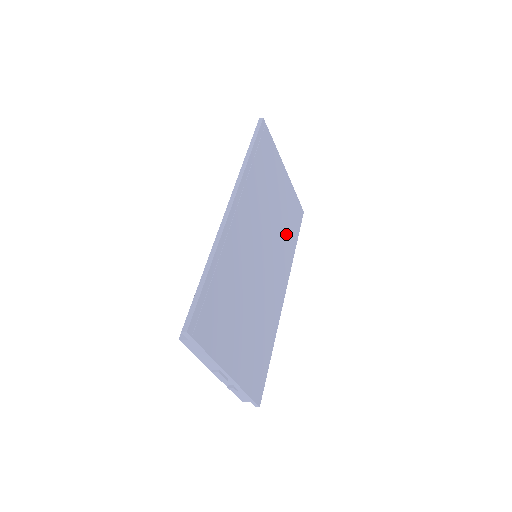
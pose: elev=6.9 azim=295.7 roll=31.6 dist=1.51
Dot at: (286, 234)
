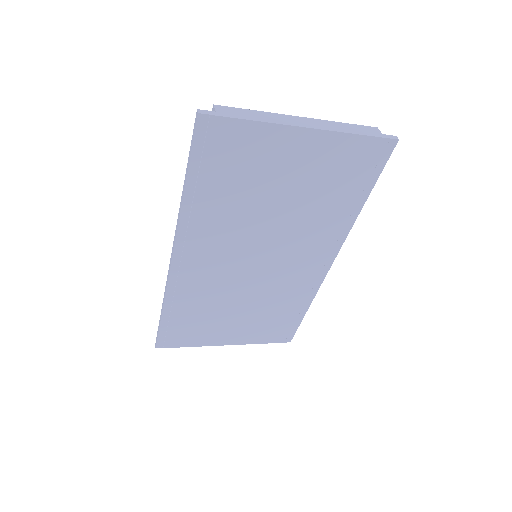
Dot at: (326, 207)
